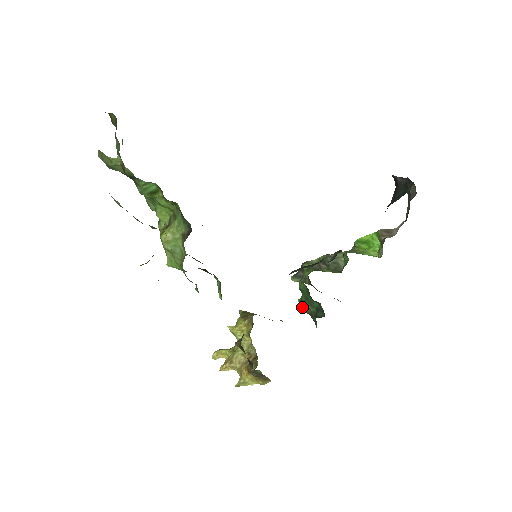
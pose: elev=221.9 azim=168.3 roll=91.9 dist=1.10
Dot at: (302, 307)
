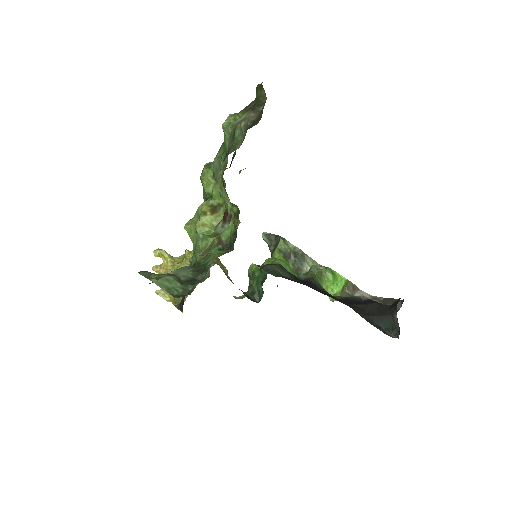
Dot at: (250, 273)
